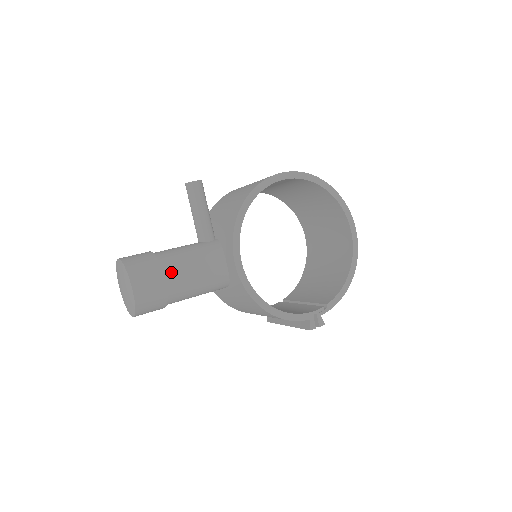
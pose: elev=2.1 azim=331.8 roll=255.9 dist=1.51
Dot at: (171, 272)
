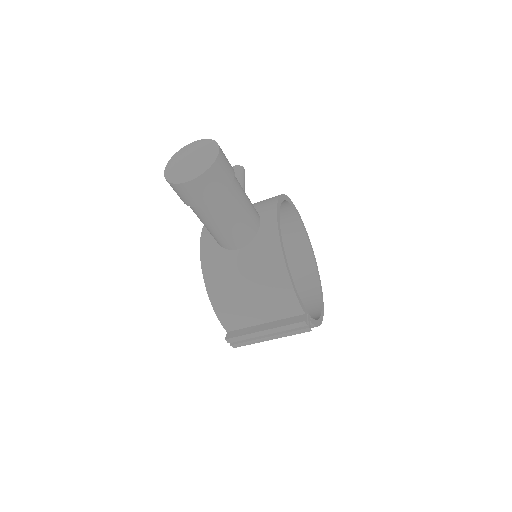
Dot at: (236, 178)
